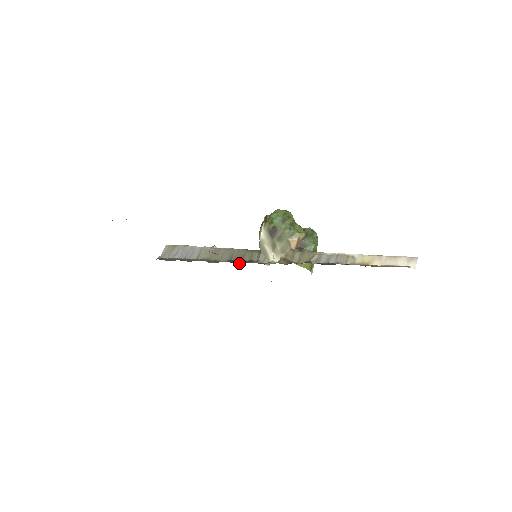
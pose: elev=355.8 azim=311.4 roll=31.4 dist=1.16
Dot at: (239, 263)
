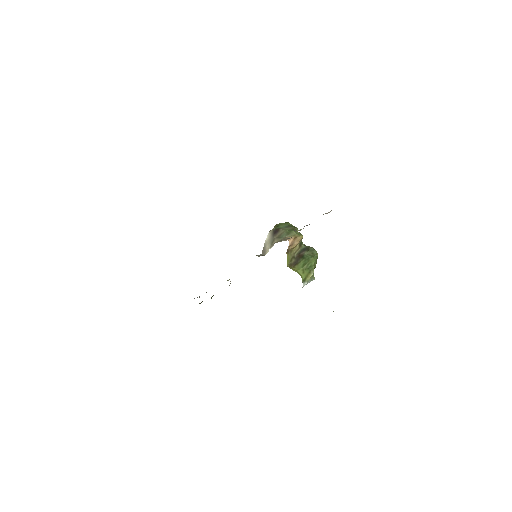
Dot at: occluded
